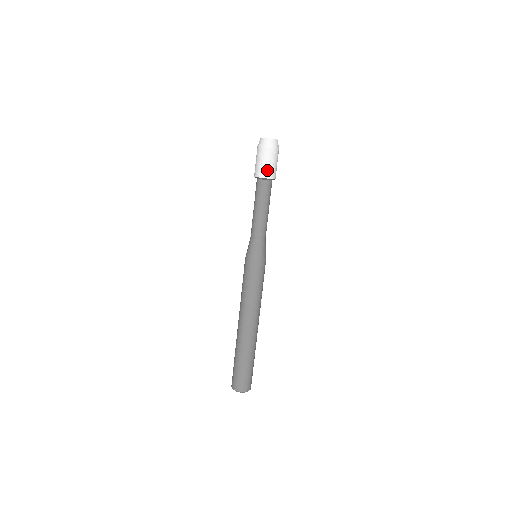
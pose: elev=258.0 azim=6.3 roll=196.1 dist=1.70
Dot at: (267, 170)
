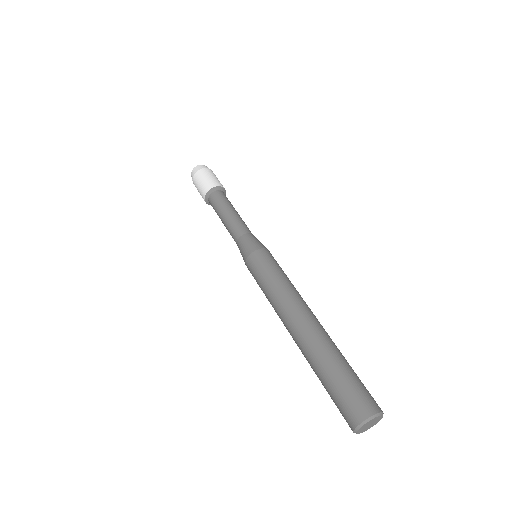
Dot at: (206, 184)
